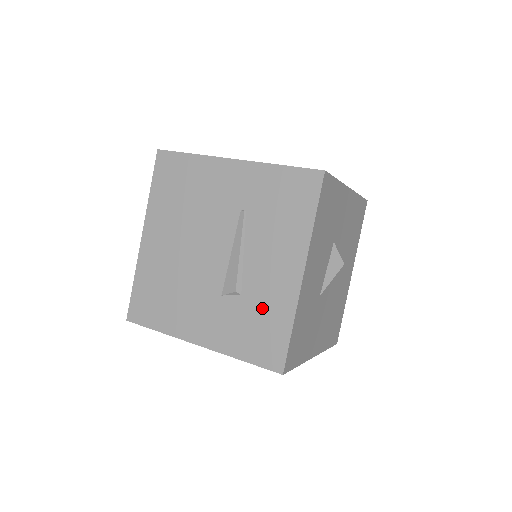
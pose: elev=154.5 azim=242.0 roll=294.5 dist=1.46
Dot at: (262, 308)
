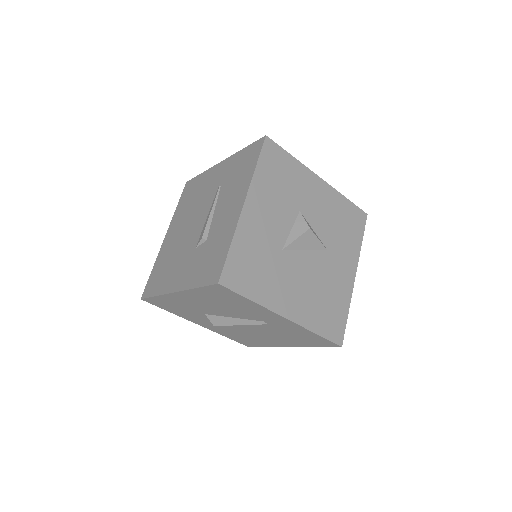
Dot at: (216, 242)
